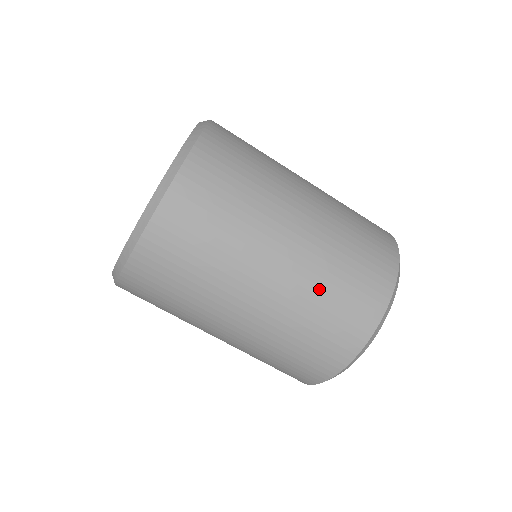
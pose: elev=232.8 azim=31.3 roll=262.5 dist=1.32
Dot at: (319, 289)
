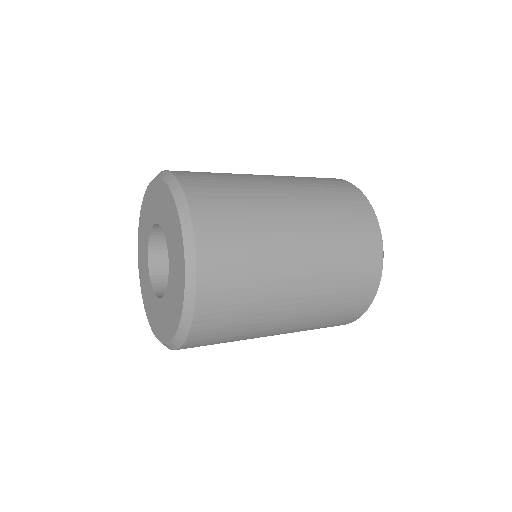
Dot at: (312, 326)
